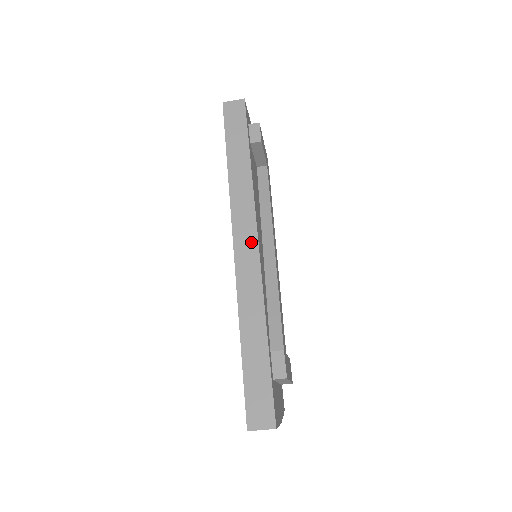
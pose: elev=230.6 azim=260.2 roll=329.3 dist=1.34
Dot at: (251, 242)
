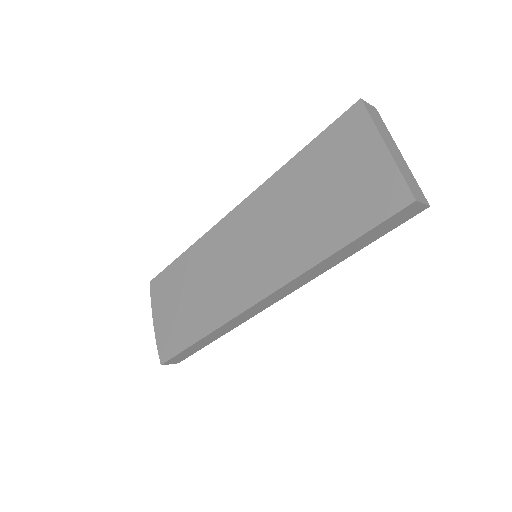
Dot at: (271, 303)
